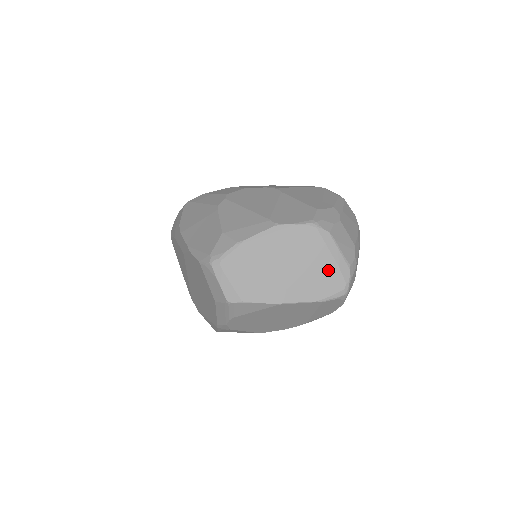
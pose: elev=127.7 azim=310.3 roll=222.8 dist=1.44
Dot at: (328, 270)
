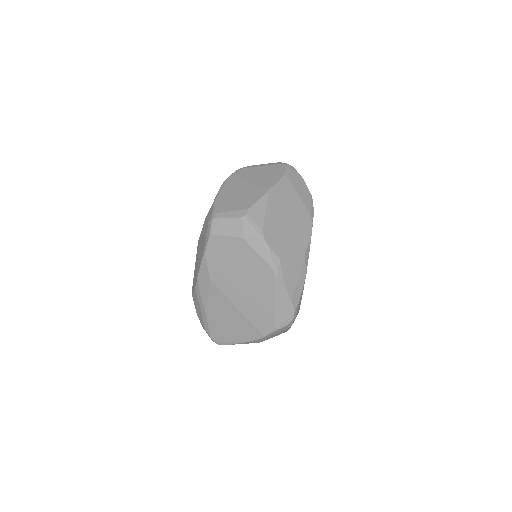
Dot at: (269, 169)
